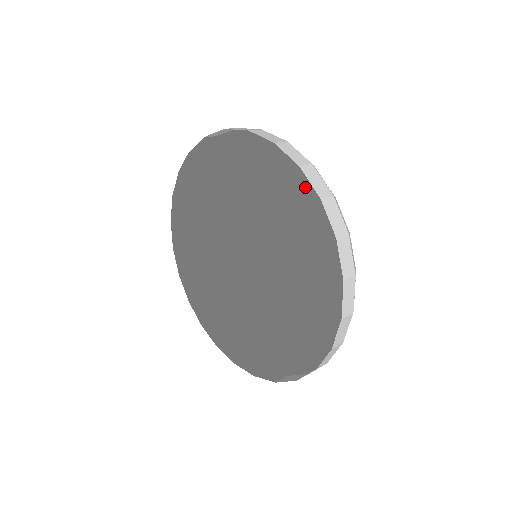
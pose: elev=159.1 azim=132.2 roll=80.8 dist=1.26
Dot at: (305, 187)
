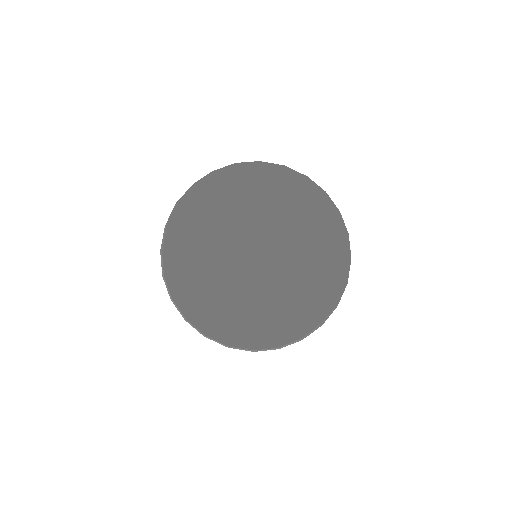
Dot at: (319, 224)
